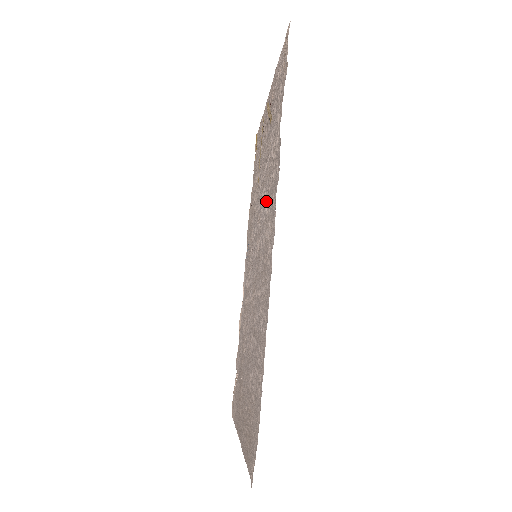
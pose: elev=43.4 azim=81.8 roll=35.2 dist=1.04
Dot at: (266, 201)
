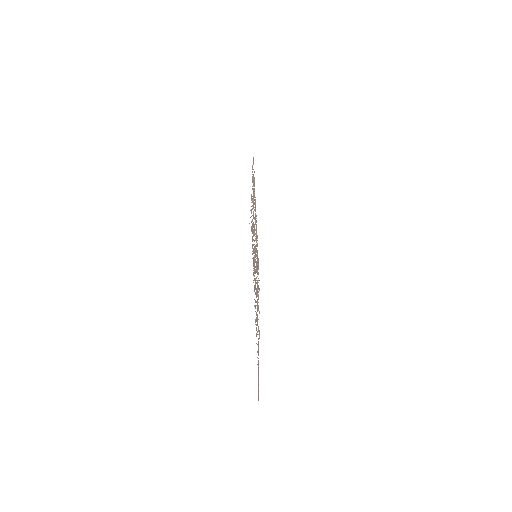
Dot at: occluded
